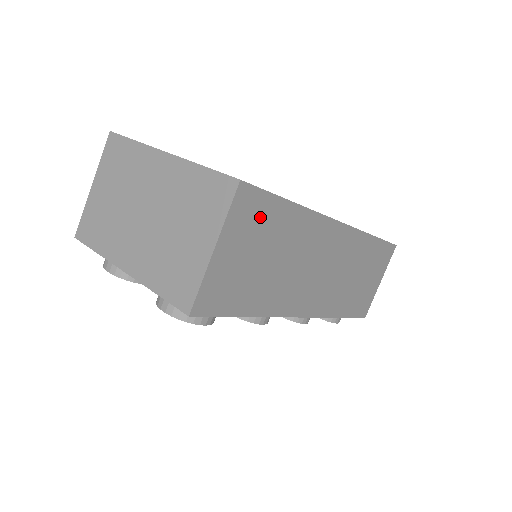
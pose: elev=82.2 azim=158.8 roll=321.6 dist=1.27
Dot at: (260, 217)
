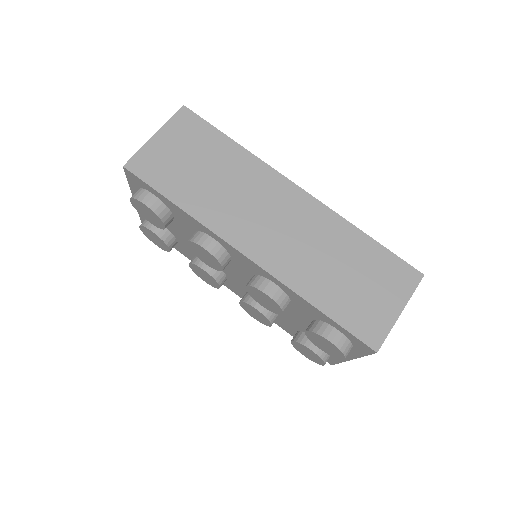
Dot at: (198, 135)
